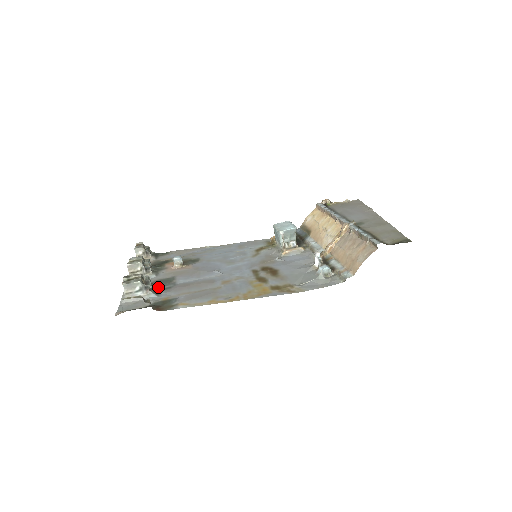
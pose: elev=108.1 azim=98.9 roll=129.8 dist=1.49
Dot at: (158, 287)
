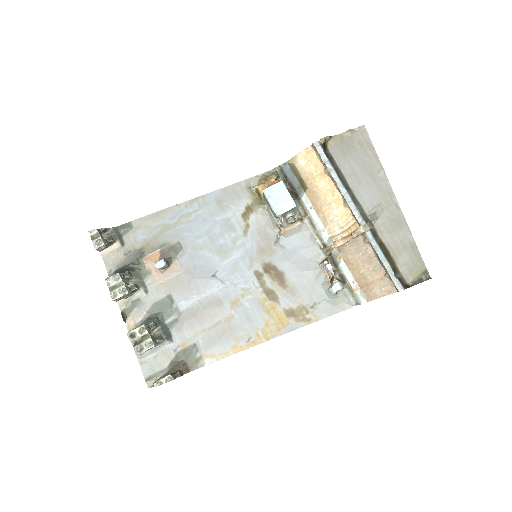
Dot at: (163, 322)
